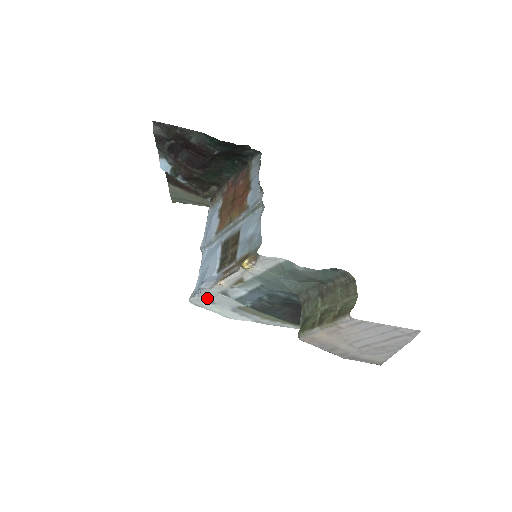
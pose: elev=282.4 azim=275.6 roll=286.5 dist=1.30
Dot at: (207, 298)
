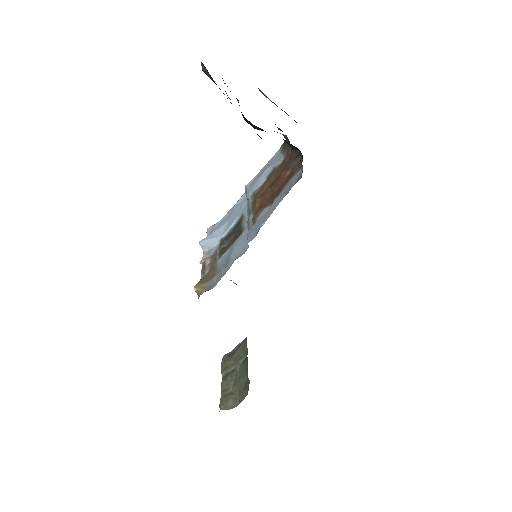
Dot at: occluded
